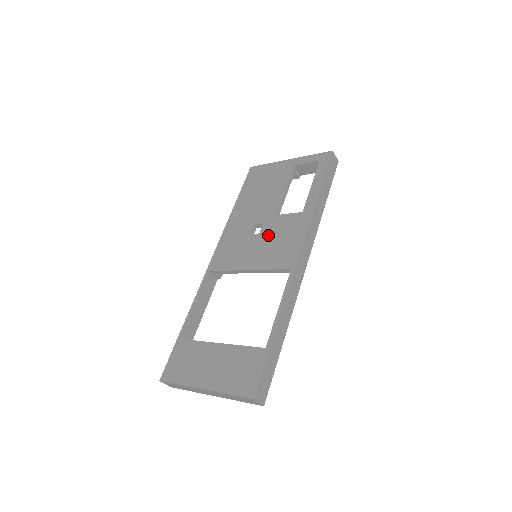
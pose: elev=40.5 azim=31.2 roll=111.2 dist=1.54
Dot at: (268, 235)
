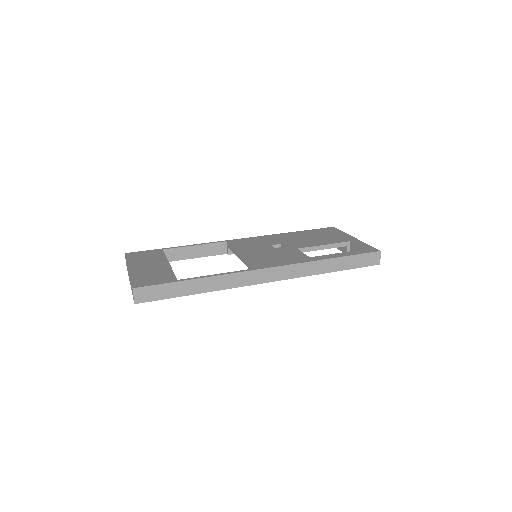
Dot at: (276, 251)
